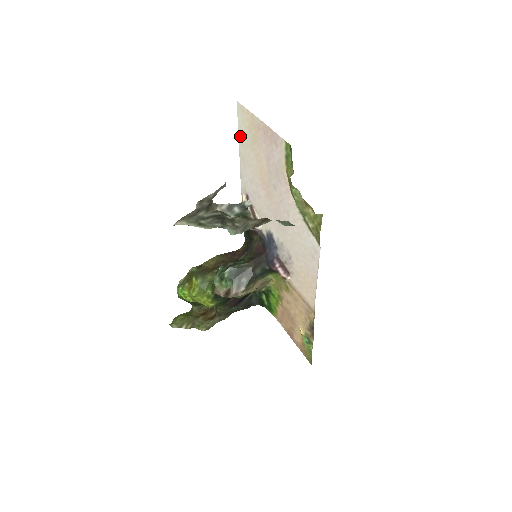
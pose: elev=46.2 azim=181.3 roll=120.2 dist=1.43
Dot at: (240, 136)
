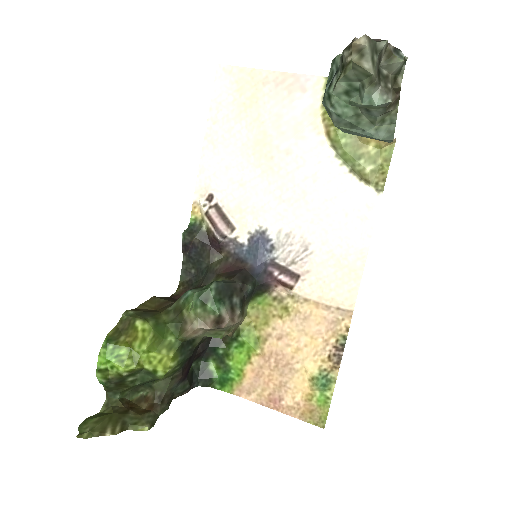
Dot at: (214, 110)
